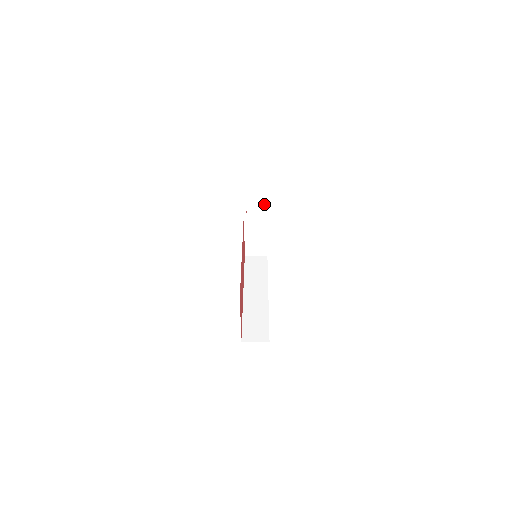
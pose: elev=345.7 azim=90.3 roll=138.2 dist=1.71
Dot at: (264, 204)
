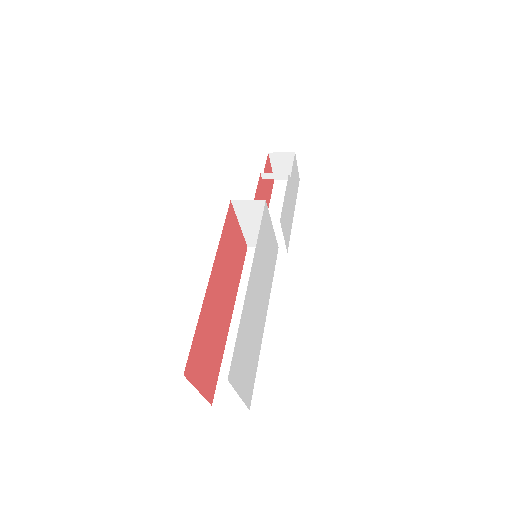
Dot at: occluded
